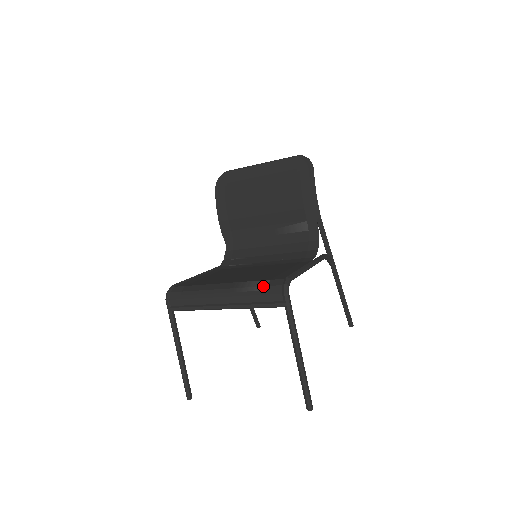
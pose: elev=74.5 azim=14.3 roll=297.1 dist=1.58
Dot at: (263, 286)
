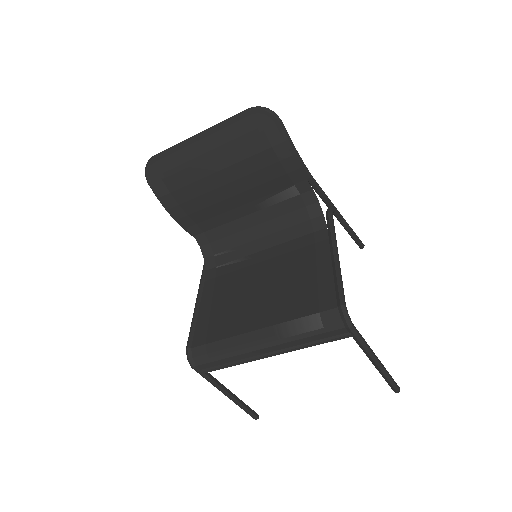
Dot at: (315, 325)
